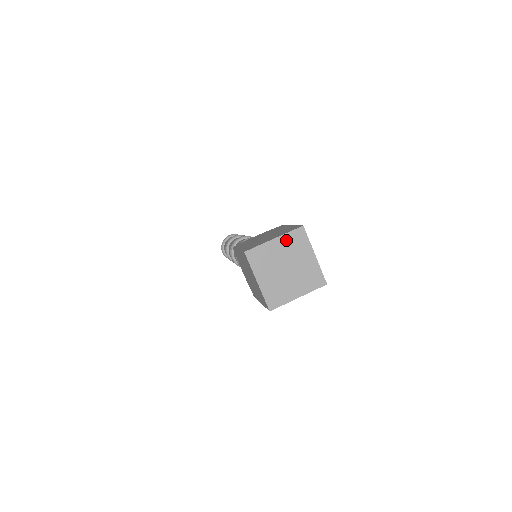
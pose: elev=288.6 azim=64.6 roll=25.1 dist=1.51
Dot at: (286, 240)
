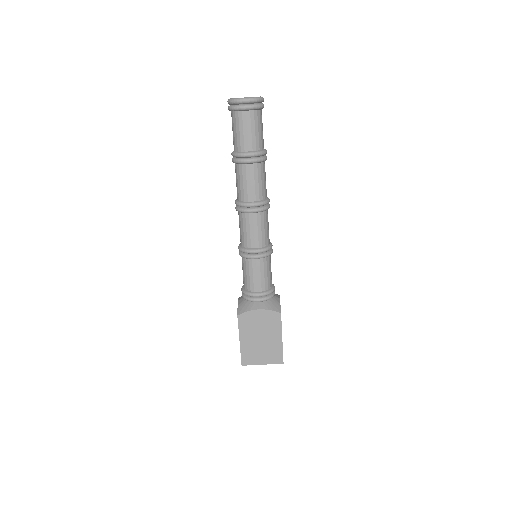
Dot at: (269, 362)
